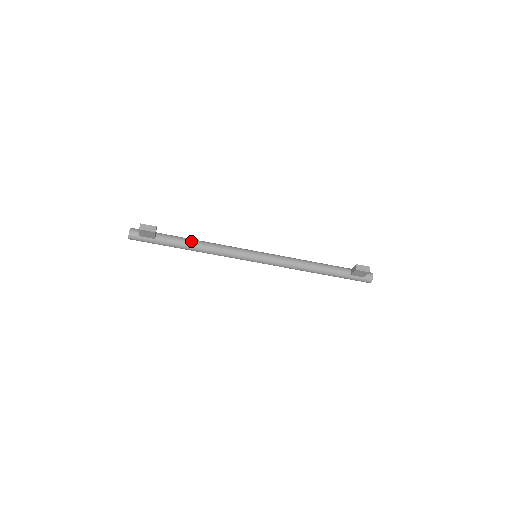
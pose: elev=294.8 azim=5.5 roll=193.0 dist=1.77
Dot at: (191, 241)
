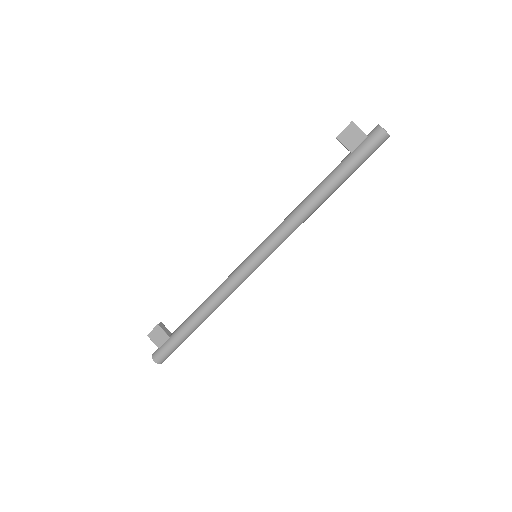
Dot at: (197, 308)
